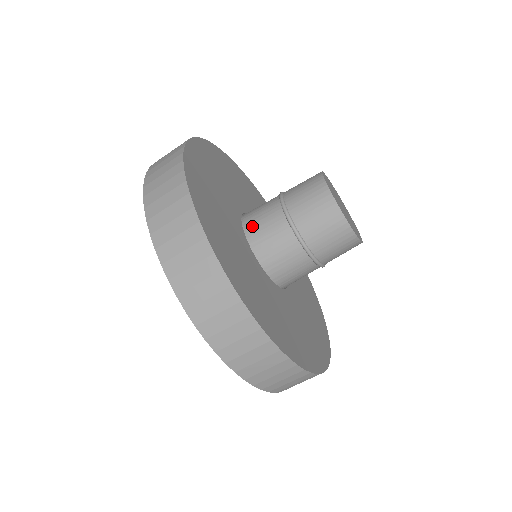
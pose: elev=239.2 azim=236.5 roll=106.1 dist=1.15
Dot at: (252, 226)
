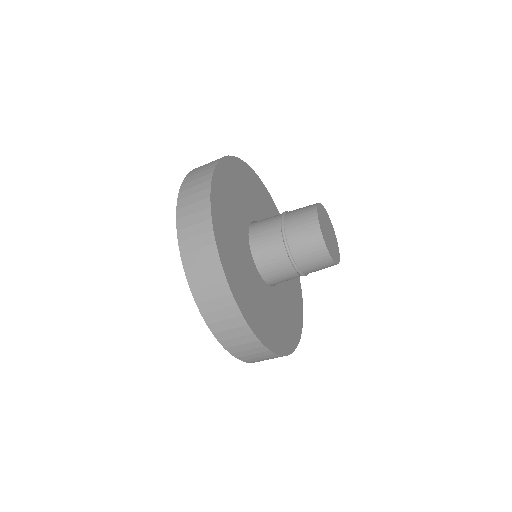
Dot at: (266, 271)
